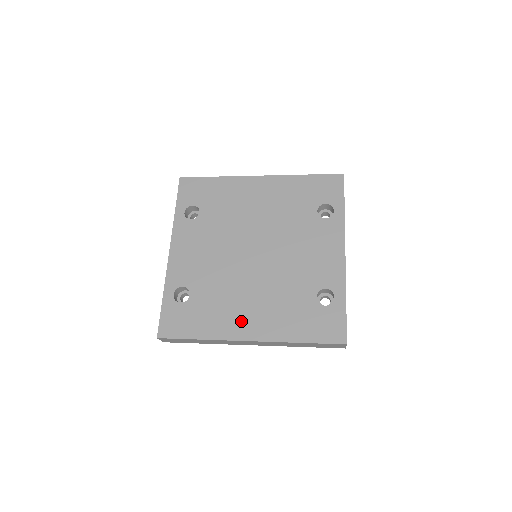
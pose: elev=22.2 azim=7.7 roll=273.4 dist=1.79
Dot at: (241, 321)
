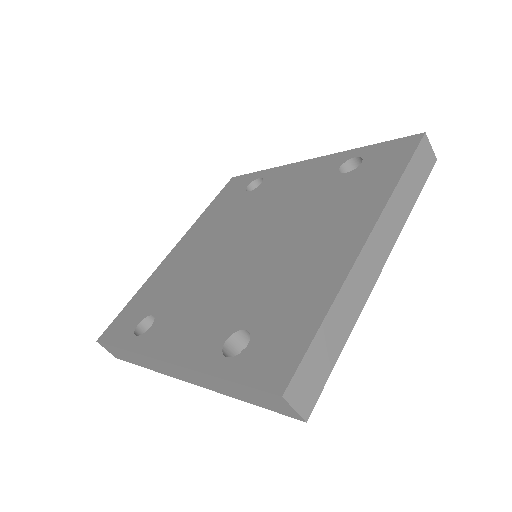
Dot at: (330, 252)
